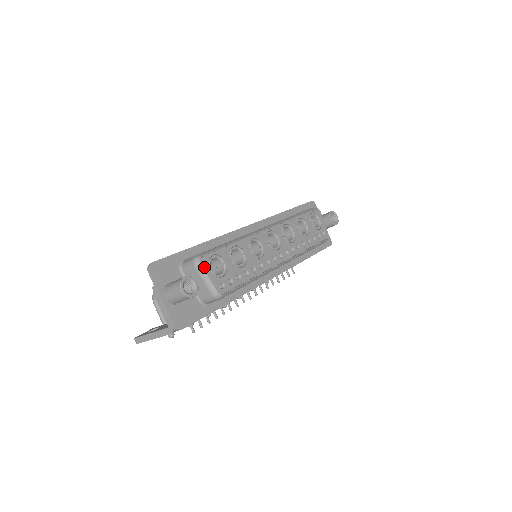
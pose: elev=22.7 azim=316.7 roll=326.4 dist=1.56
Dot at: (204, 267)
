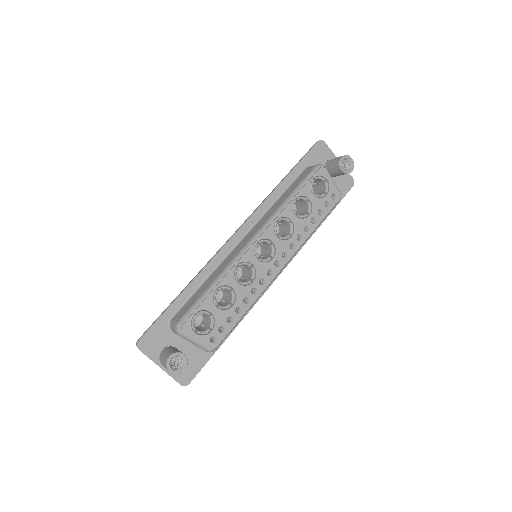
Dot at: (188, 334)
